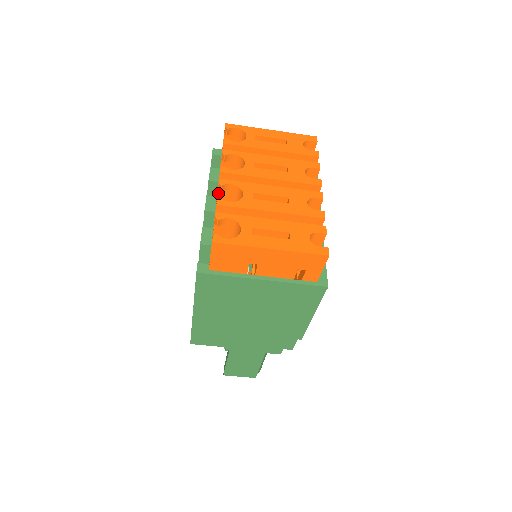
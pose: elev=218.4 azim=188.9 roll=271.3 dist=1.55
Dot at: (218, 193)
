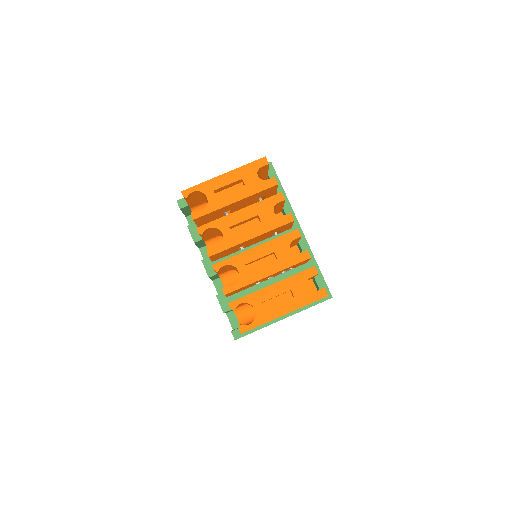
Dot at: (215, 271)
